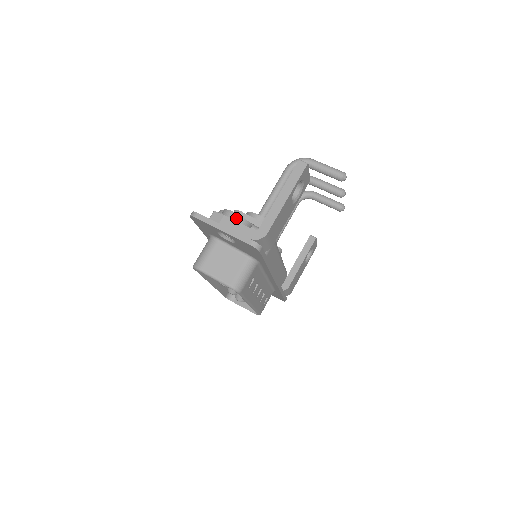
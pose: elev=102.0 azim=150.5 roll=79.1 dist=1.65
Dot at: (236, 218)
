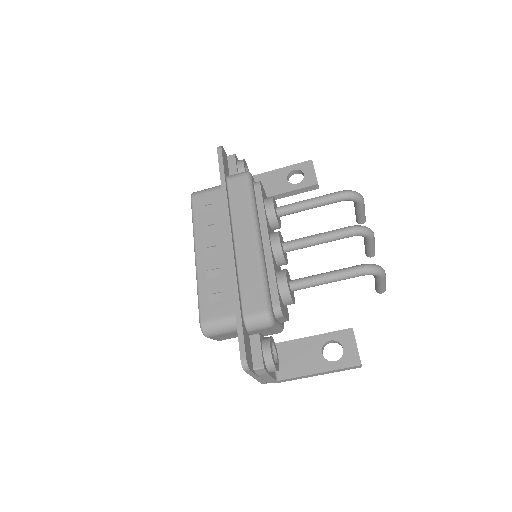
Dot at: occluded
